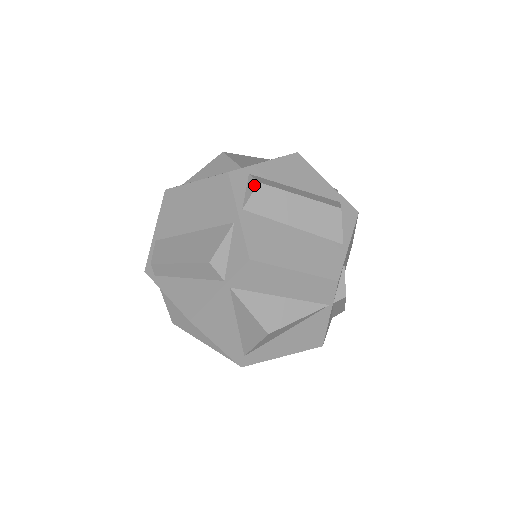
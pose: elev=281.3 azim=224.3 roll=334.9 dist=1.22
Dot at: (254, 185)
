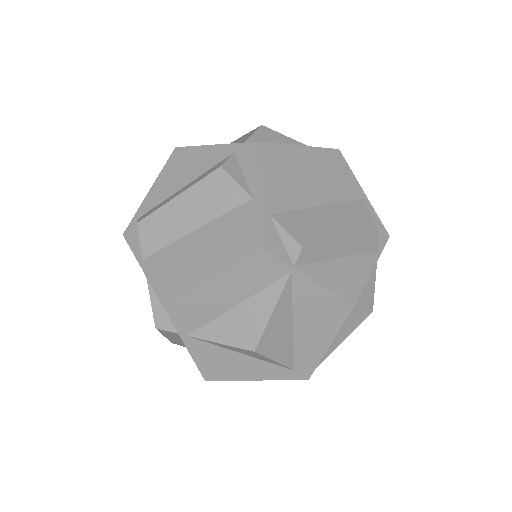
Dot at: (138, 229)
